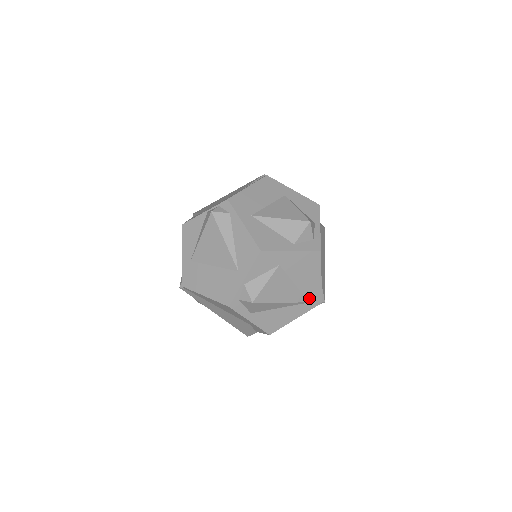
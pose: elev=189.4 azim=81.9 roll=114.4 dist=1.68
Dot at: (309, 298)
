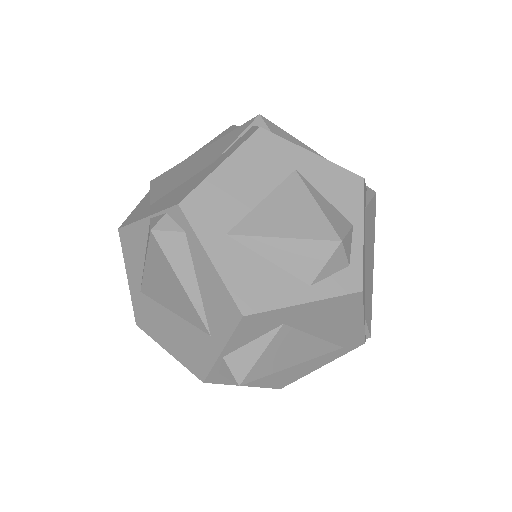
Dot at: (343, 343)
